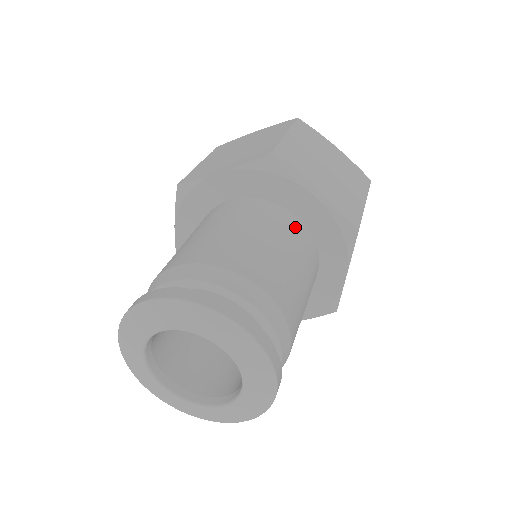
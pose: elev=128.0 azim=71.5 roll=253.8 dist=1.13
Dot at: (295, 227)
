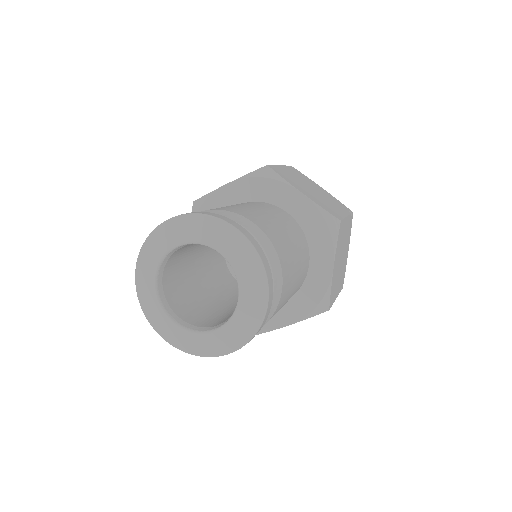
Dot at: (287, 217)
